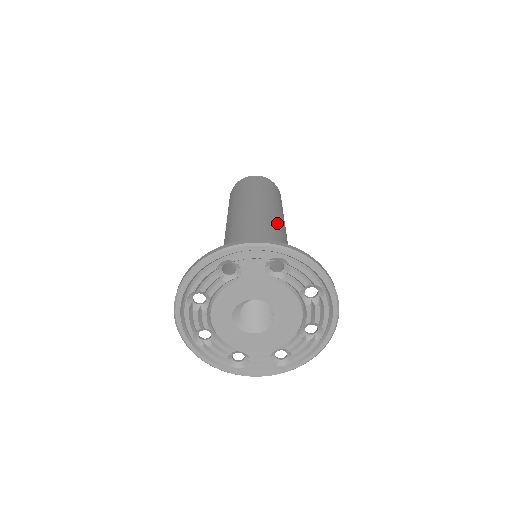
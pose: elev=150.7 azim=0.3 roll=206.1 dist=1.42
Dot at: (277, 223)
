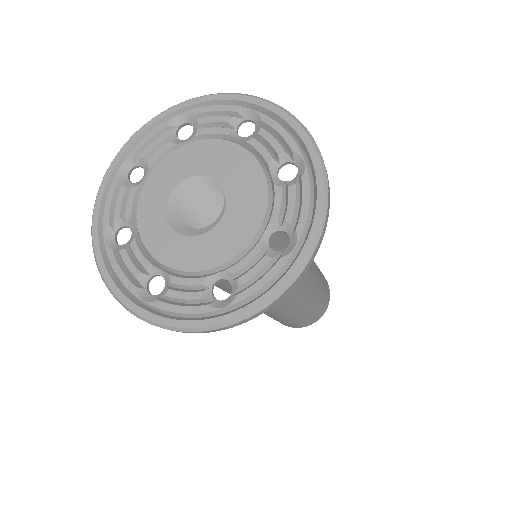
Dot at: occluded
